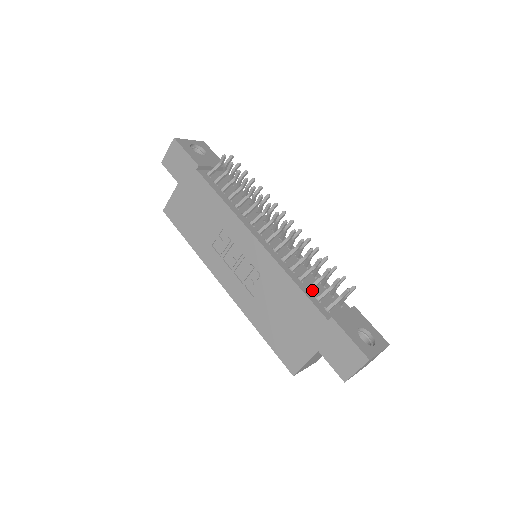
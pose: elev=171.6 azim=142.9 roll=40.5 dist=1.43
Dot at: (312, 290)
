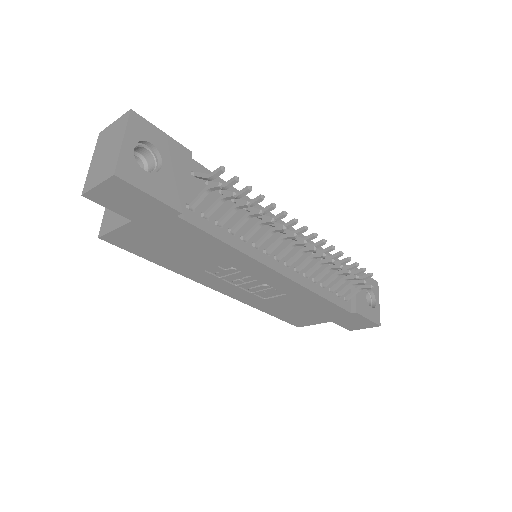
Dot at: (332, 287)
